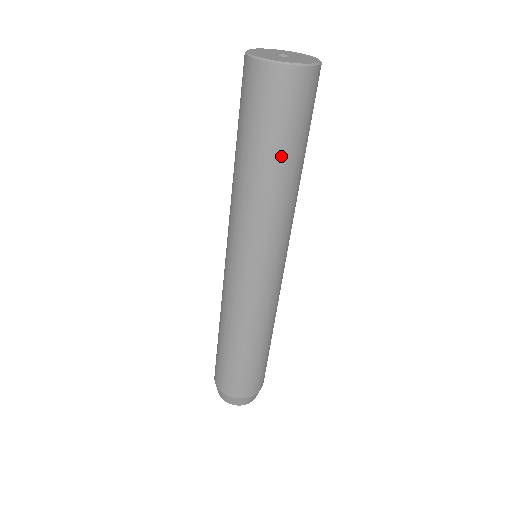
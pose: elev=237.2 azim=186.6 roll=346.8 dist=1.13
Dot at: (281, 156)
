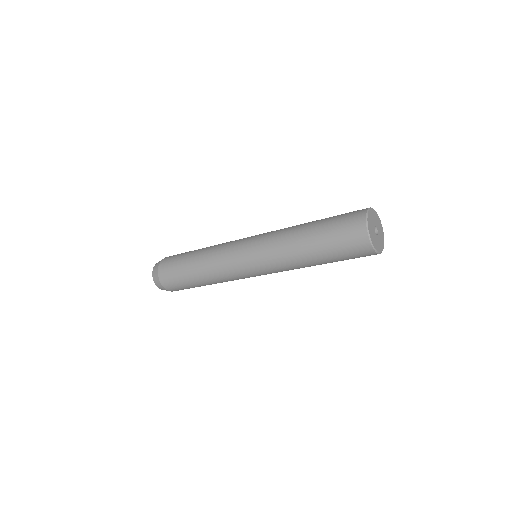
Dot at: occluded
